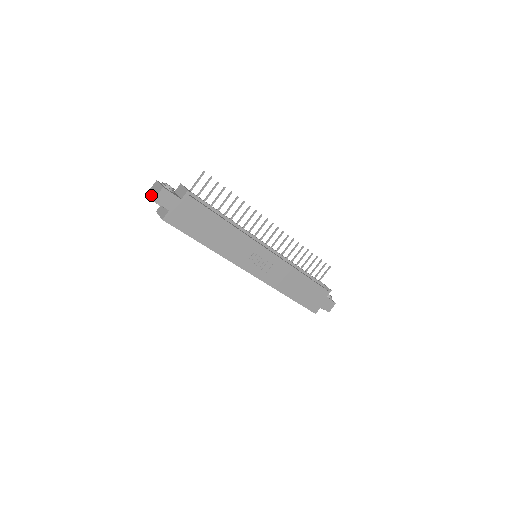
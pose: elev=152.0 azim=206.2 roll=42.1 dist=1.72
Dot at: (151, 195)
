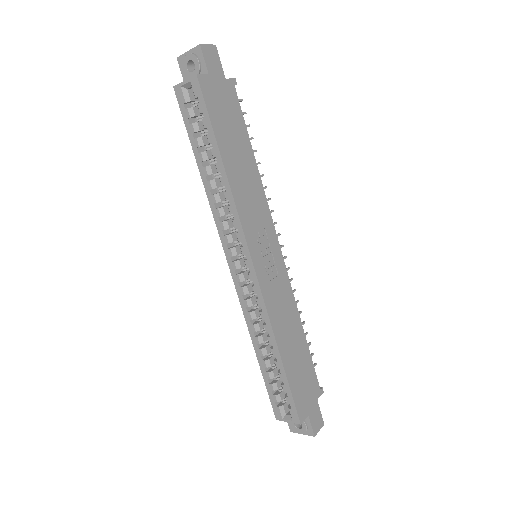
Dot at: (190, 50)
